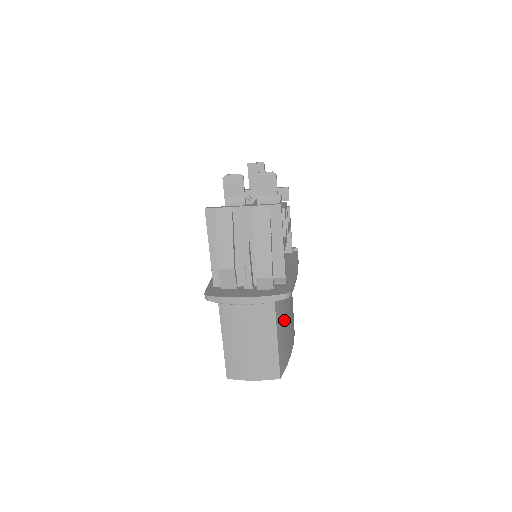
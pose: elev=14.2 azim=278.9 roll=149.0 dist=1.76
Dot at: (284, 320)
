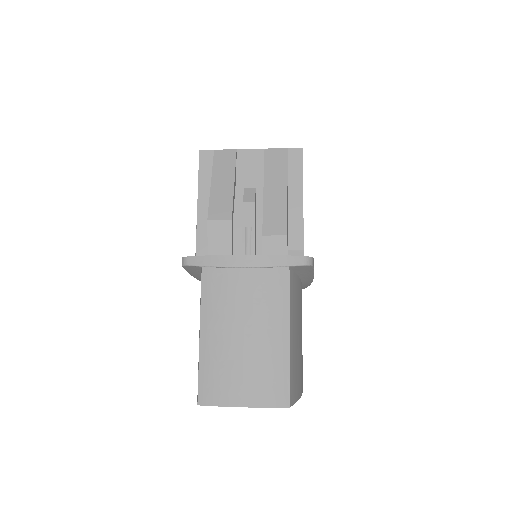
Dot at: (297, 320)
